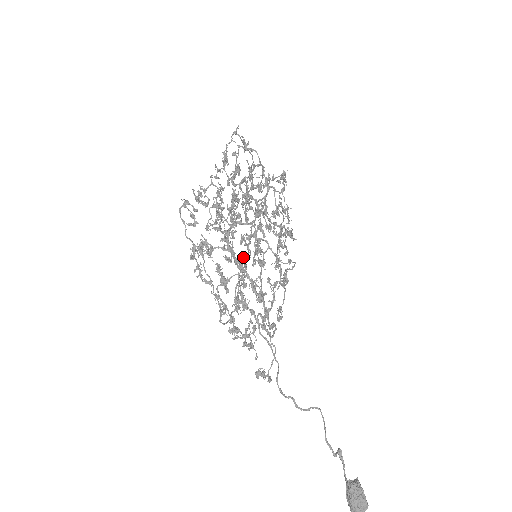
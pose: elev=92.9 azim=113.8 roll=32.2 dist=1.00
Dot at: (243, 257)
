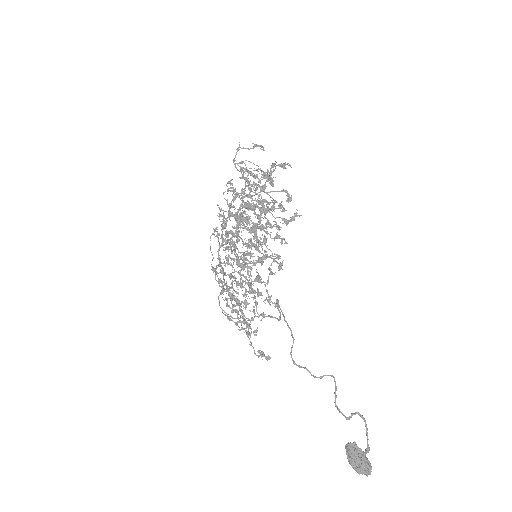
Dot at: (241, 263)
